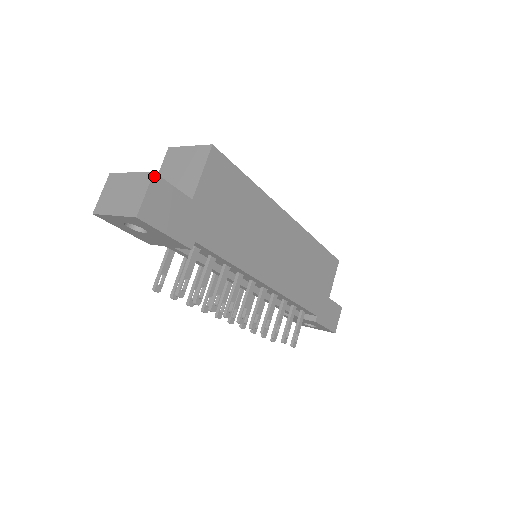
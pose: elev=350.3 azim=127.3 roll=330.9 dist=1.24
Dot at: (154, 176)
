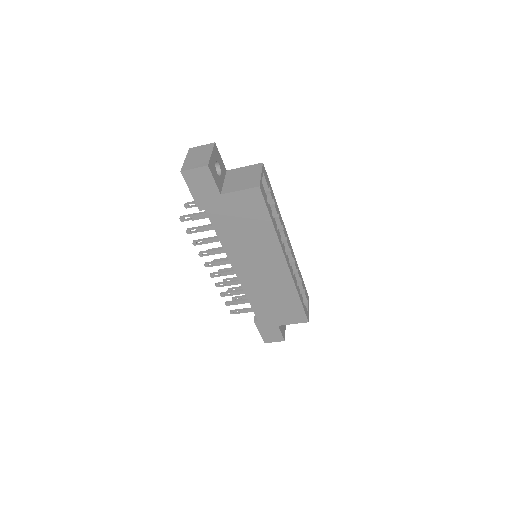
Dot at: (207, 167)
